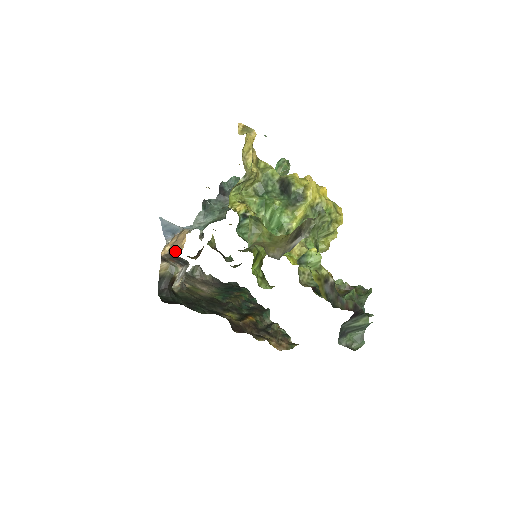
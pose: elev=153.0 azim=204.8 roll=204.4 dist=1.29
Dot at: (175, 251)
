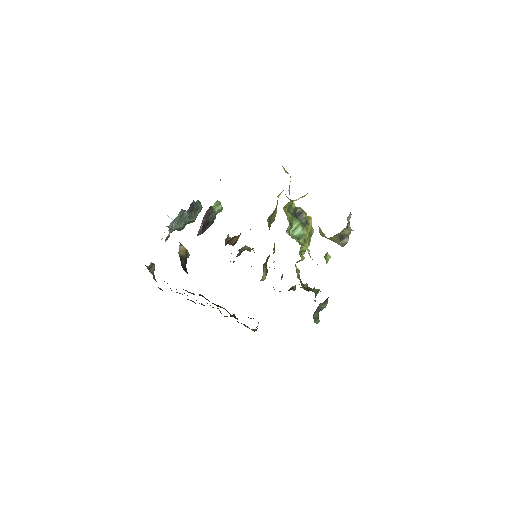
Dot at: occluded
